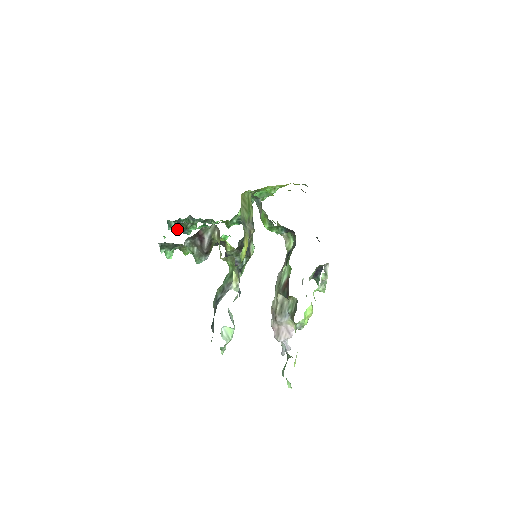
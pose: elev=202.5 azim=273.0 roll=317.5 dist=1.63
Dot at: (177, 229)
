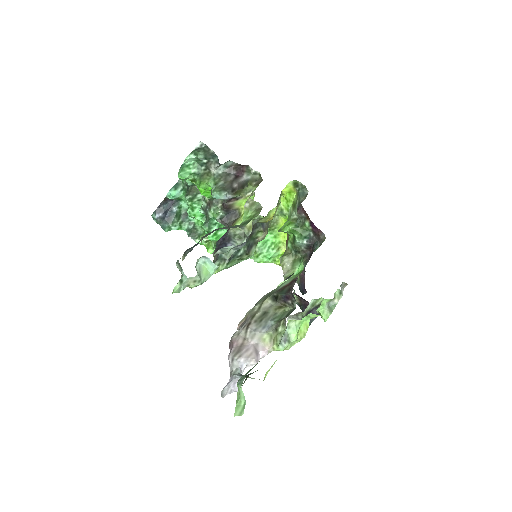
Dot at: (162, 213)
